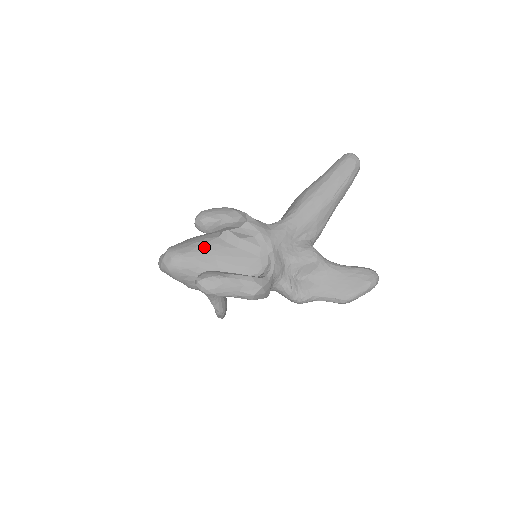
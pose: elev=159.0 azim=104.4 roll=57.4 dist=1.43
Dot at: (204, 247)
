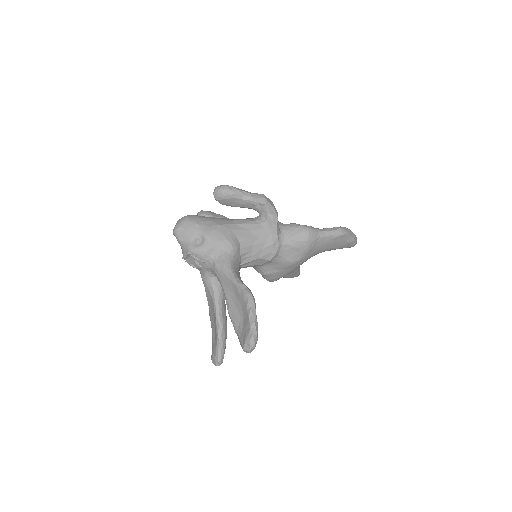
Dot at: occluded
